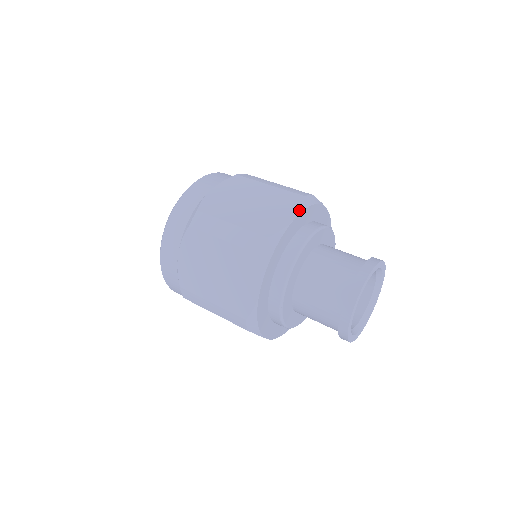
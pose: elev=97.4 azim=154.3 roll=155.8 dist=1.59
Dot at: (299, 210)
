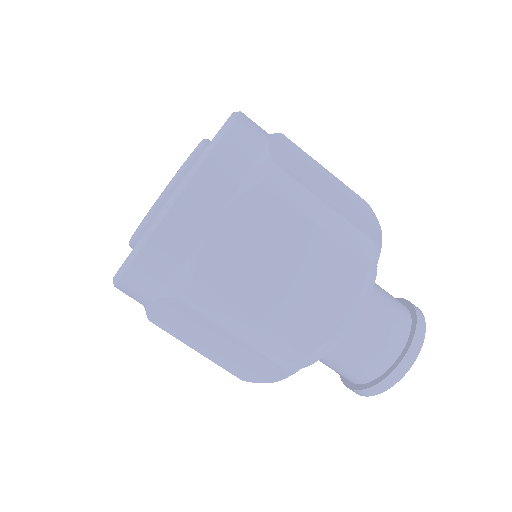
Dot at: (357, 300)
